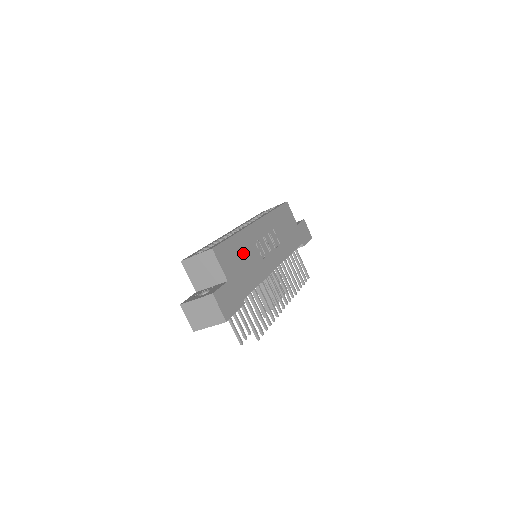
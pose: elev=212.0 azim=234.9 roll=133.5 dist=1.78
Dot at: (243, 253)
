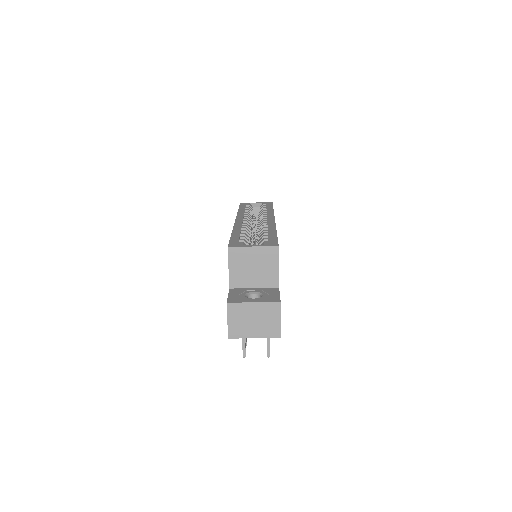
Dot at: occluded
